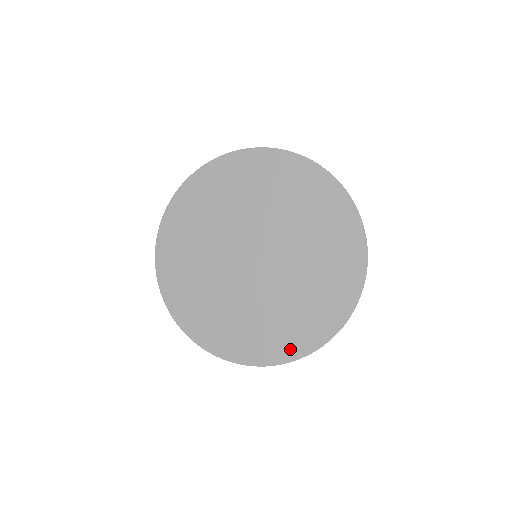
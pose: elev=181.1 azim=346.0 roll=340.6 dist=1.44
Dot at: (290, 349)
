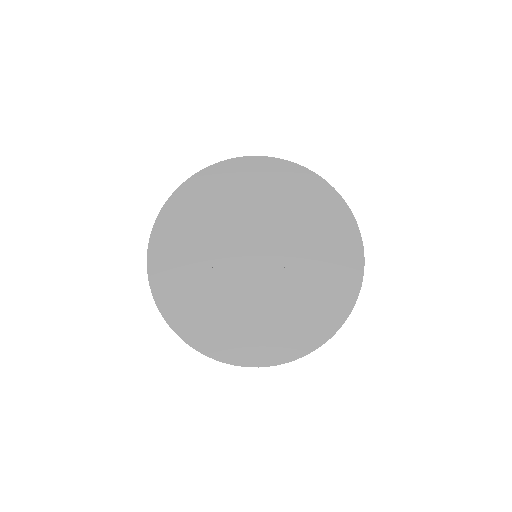
Dot at: (205, 341)
